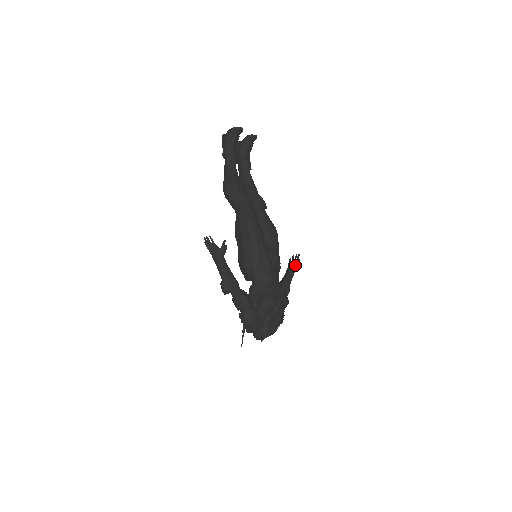
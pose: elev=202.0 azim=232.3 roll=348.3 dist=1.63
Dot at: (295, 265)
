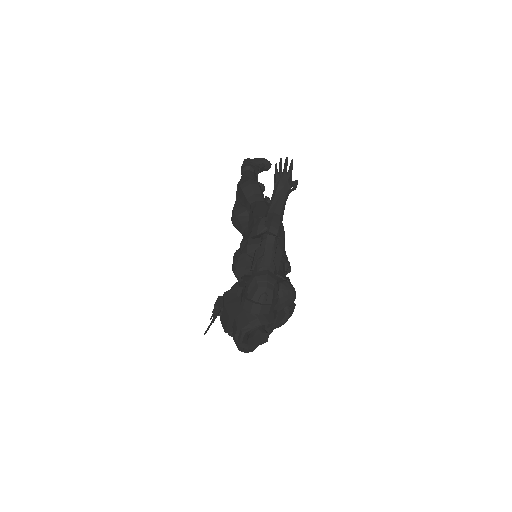
Dot at: occluded
